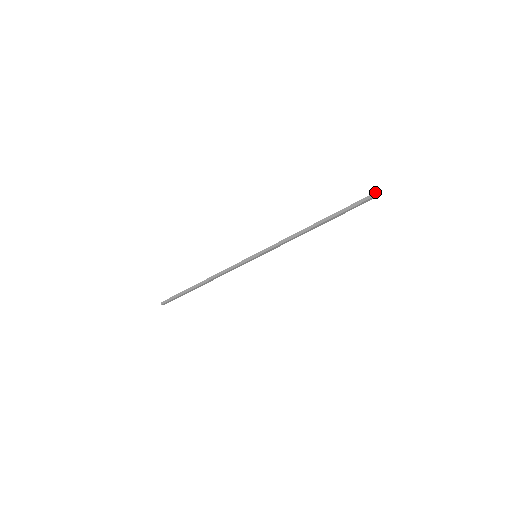
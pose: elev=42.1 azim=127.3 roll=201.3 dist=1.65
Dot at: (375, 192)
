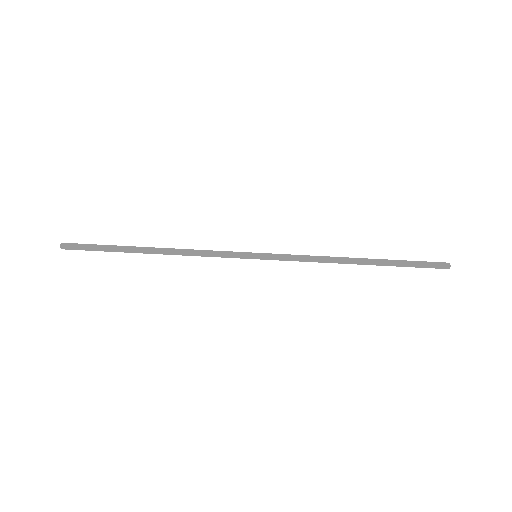
Dot at: (445, 262)
